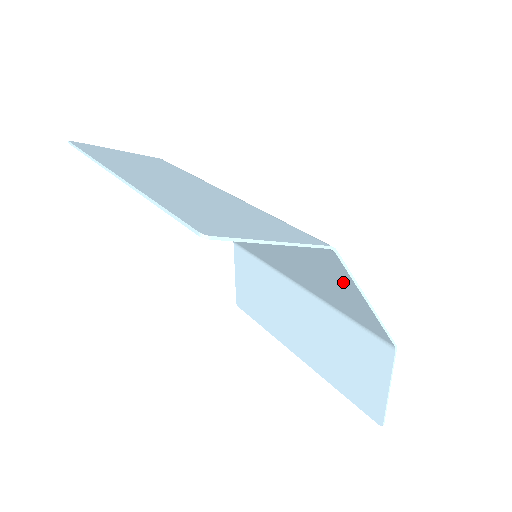
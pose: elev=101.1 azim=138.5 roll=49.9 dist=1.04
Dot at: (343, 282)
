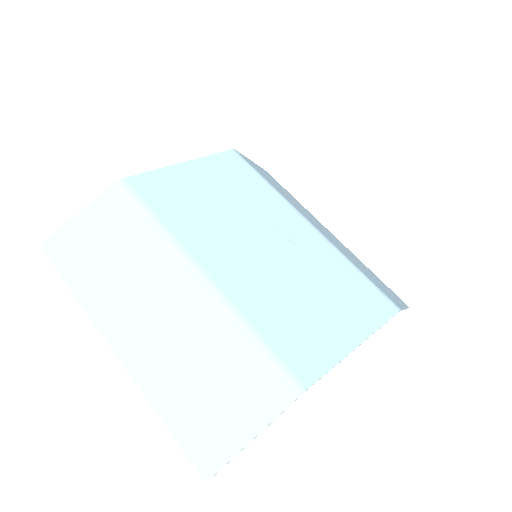
Dot at: (330, 343)
